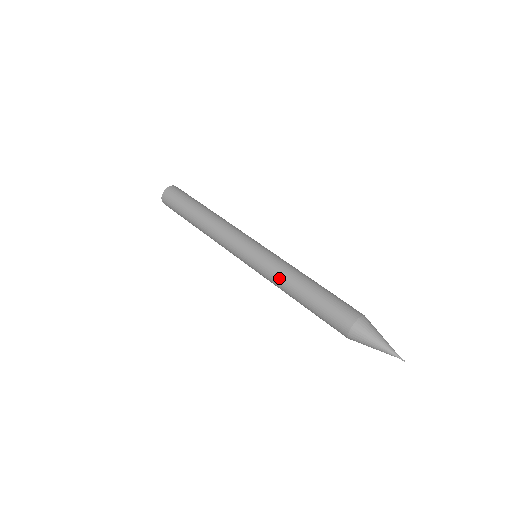
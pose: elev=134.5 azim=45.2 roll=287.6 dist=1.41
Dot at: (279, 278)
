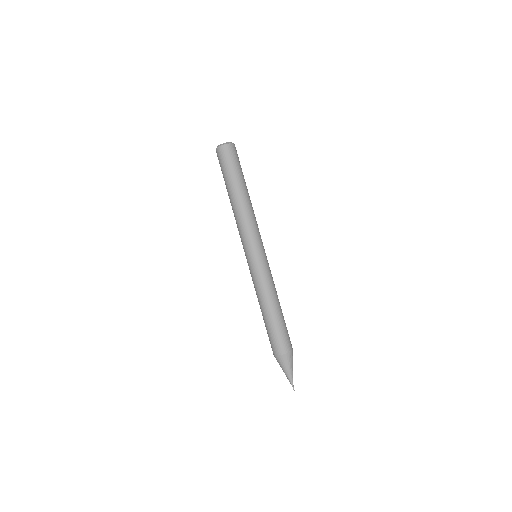
Dot at: (256, 291)
